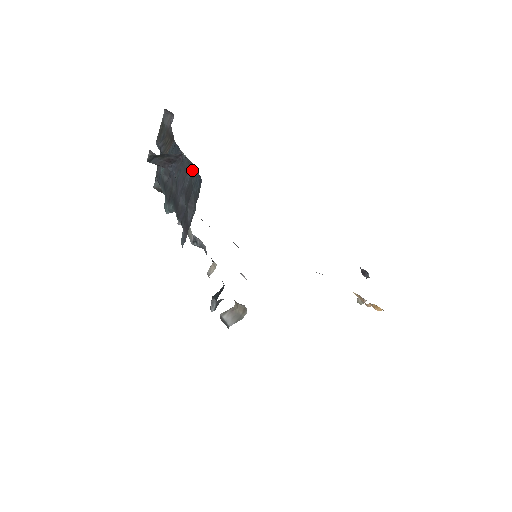
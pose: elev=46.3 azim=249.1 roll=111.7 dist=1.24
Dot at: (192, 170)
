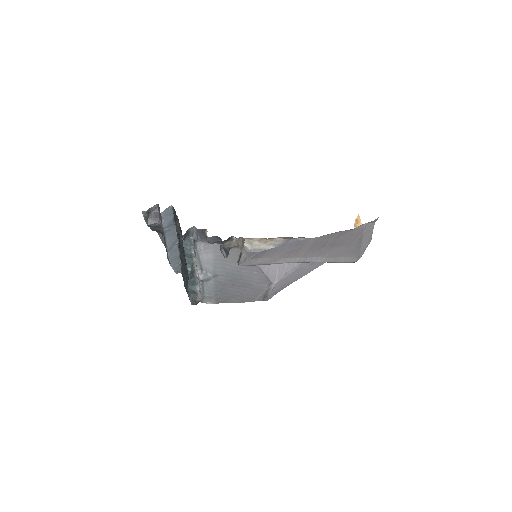
Dot at: occluded
